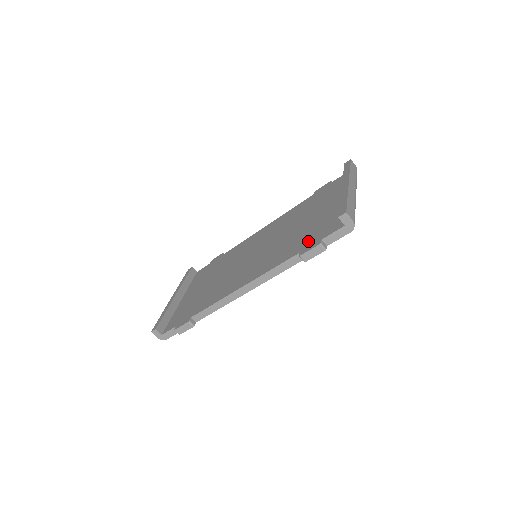
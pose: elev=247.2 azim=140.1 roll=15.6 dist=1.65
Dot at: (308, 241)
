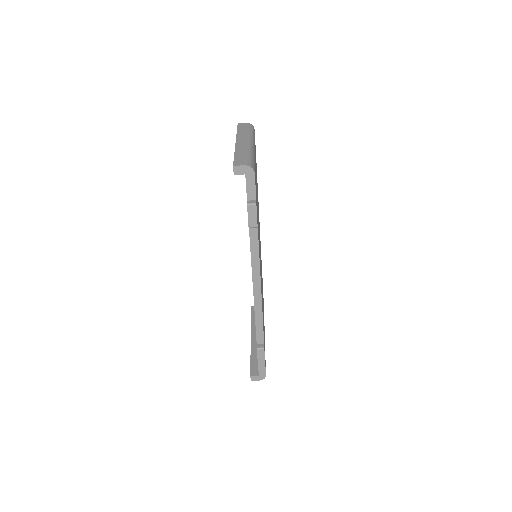
Dot at: occluded
